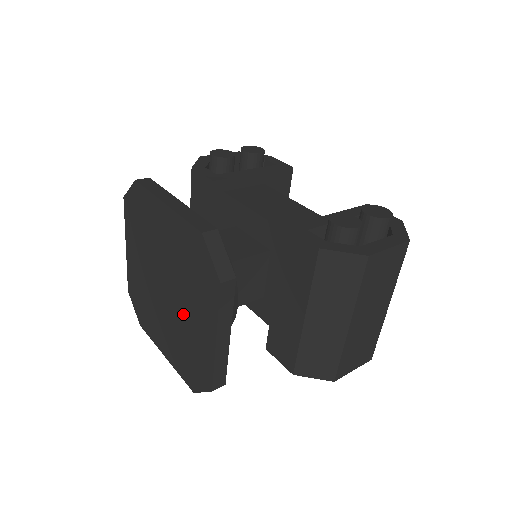
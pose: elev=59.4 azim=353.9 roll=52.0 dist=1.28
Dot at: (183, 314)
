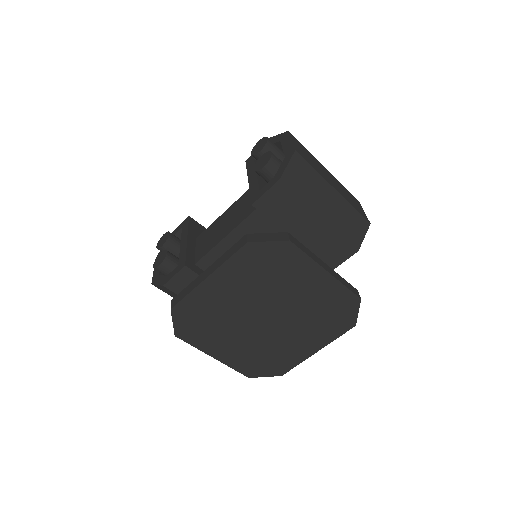
Dot at: (294, 304)
